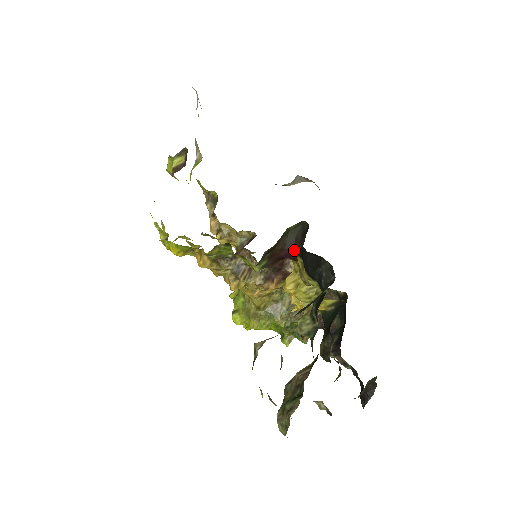
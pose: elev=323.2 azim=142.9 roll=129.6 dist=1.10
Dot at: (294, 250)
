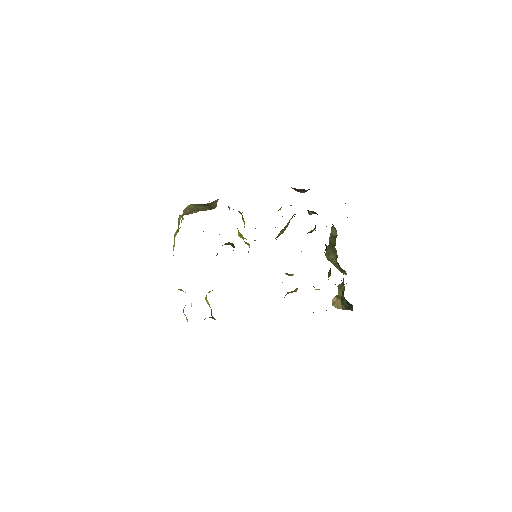
Dot at: occluded
